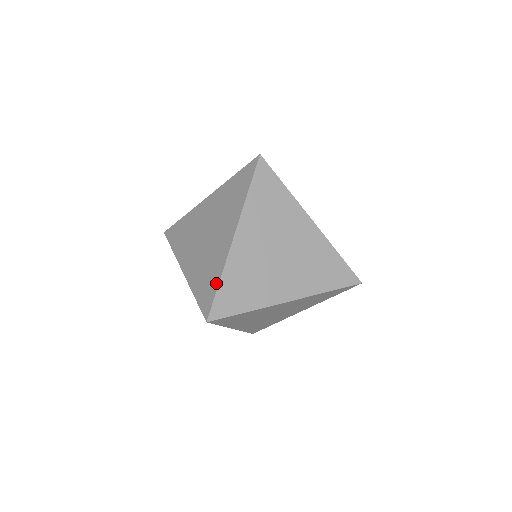
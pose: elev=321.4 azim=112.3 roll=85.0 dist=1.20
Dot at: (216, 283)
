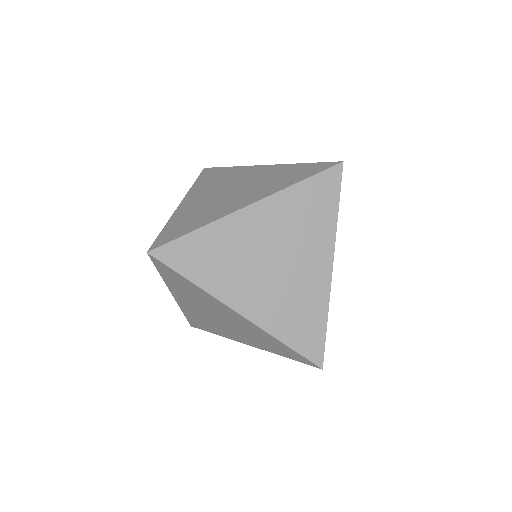
Dot at: (191, 229)
